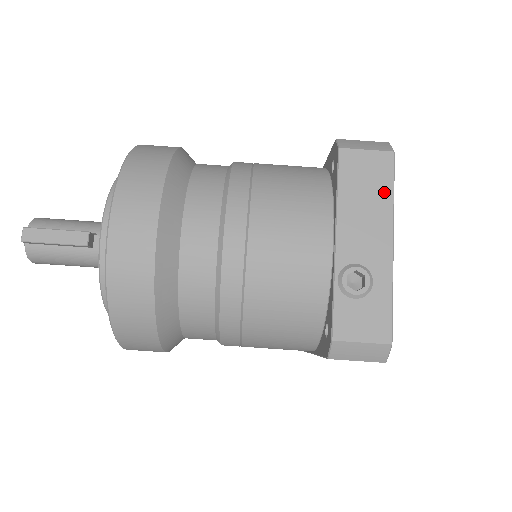
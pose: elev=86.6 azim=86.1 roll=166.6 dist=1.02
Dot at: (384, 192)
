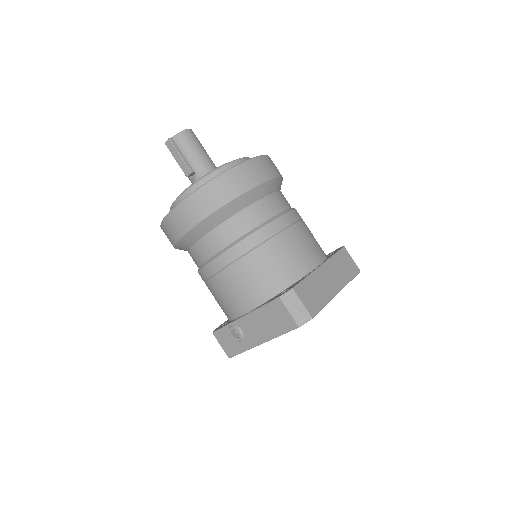
Dot at: (277, 330)
